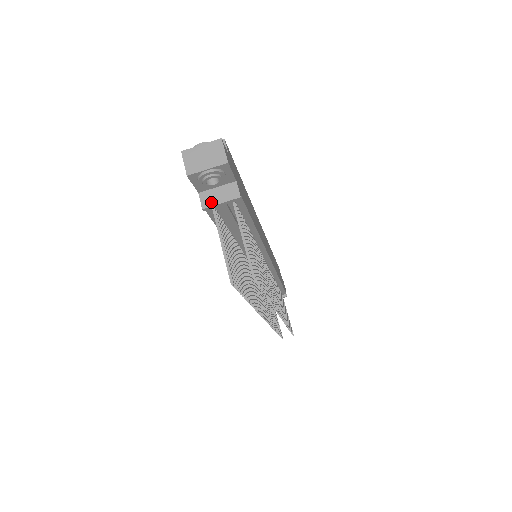
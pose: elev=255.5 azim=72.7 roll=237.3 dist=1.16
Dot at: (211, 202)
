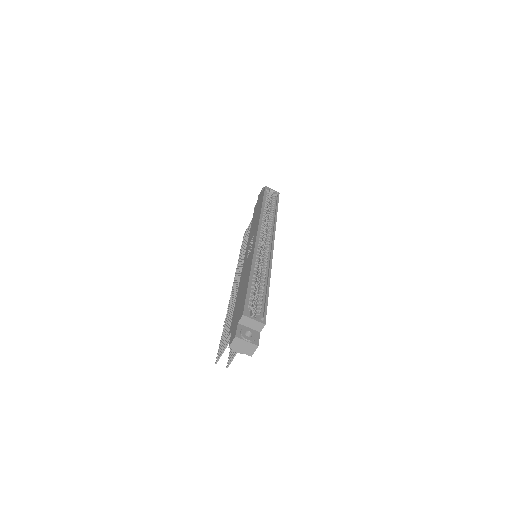
Dot at: occluded
